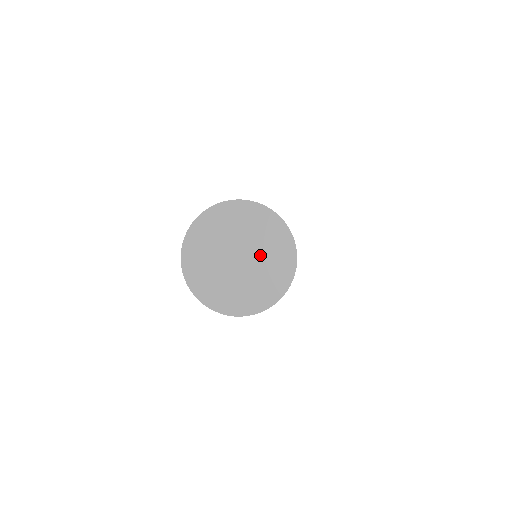
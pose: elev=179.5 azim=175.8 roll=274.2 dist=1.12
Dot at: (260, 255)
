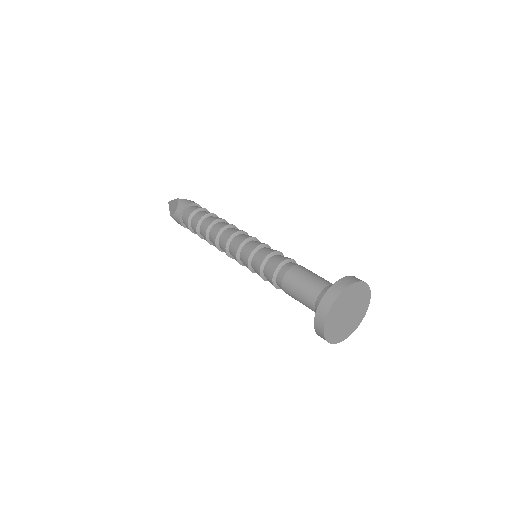
Dot at: (356, 312)
